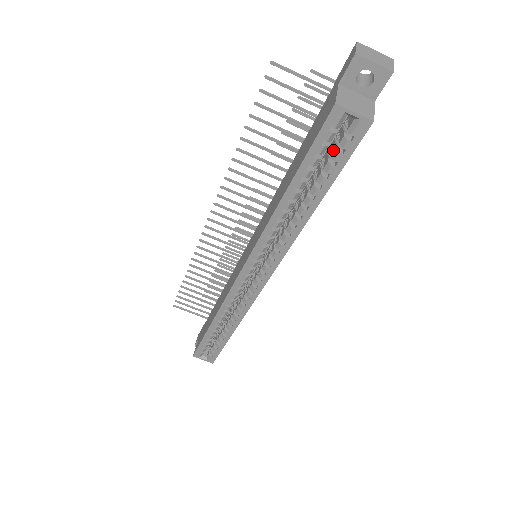
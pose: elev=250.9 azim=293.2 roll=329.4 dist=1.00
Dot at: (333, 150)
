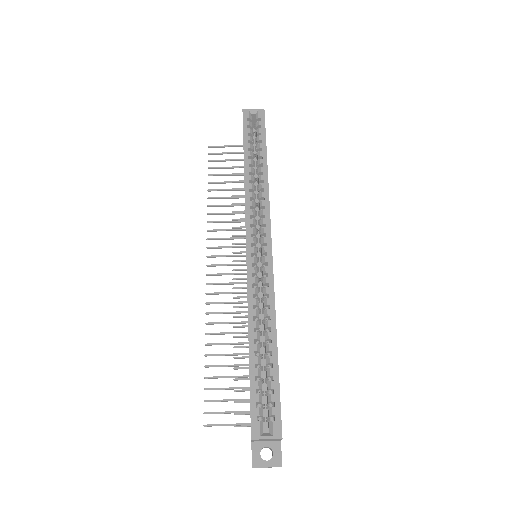
Dot at: (256, 134)
